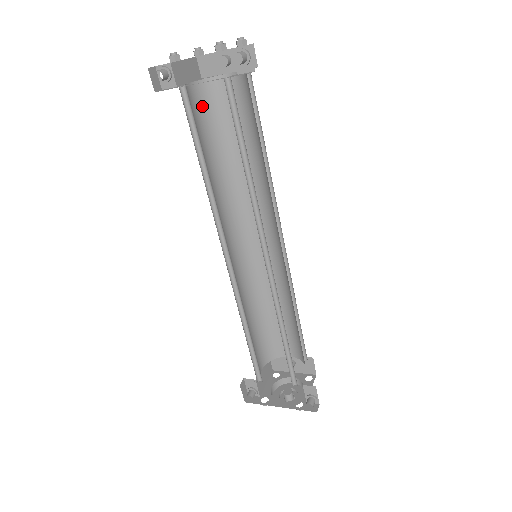
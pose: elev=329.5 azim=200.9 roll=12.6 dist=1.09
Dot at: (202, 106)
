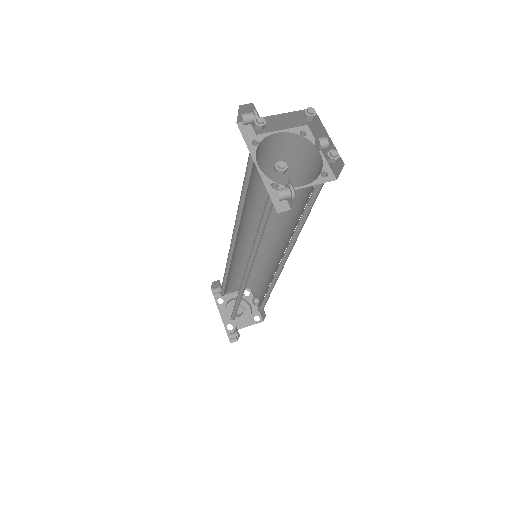
Dot at: (284, 150)
